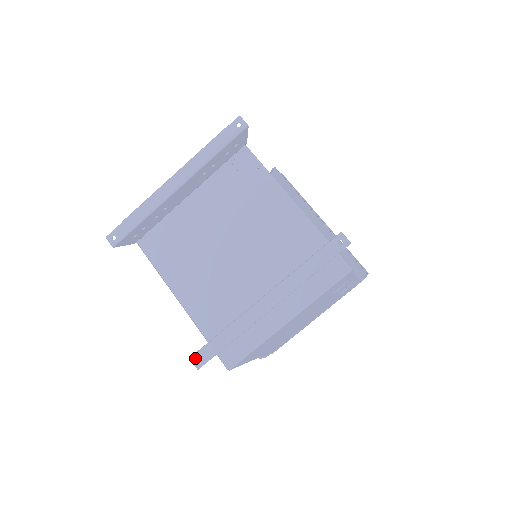
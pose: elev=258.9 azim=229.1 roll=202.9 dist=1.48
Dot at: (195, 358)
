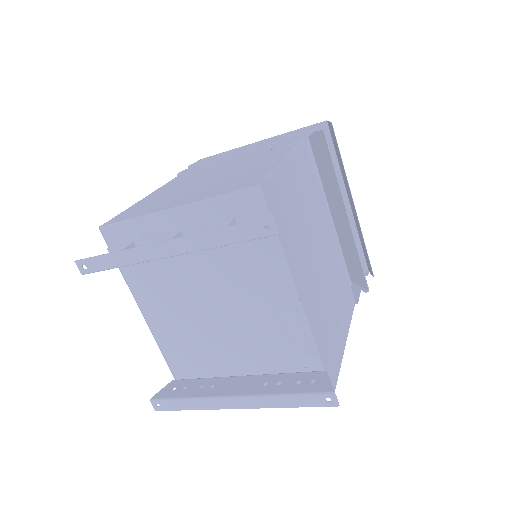
Dot at: (155, 403)
